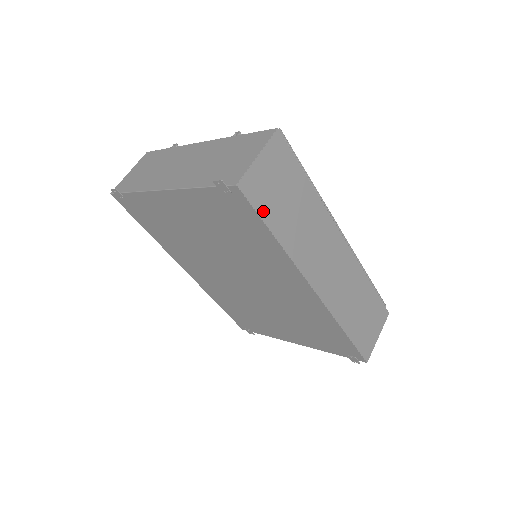
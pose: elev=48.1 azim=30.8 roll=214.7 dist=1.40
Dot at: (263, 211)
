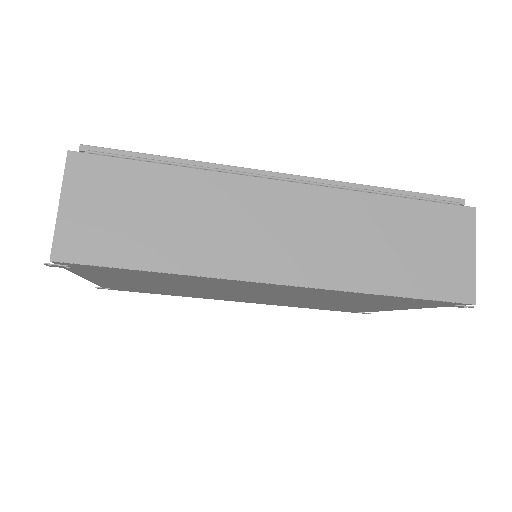
Dot at: (113, 257)
